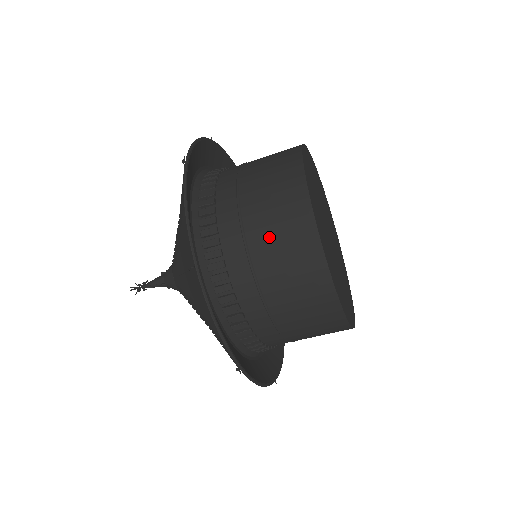
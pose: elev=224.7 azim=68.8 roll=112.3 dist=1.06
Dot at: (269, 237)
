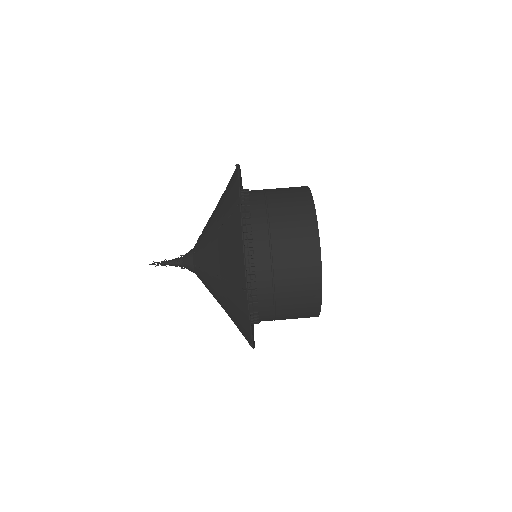
Dot at: (284, 213)
